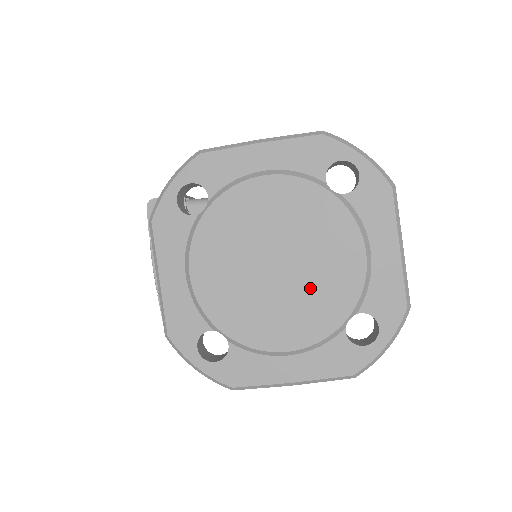
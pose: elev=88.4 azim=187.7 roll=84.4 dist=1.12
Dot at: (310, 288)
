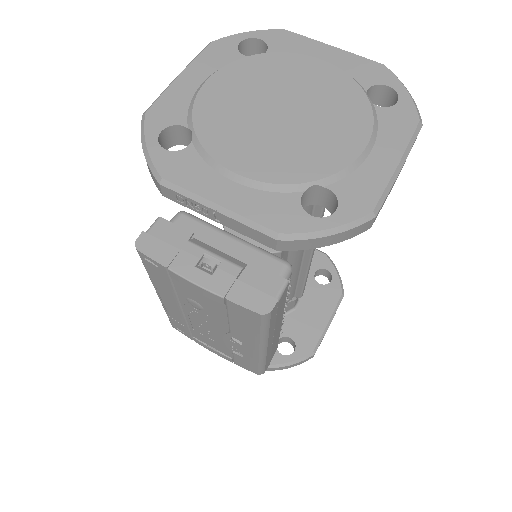
Dot at: (322, 103)
